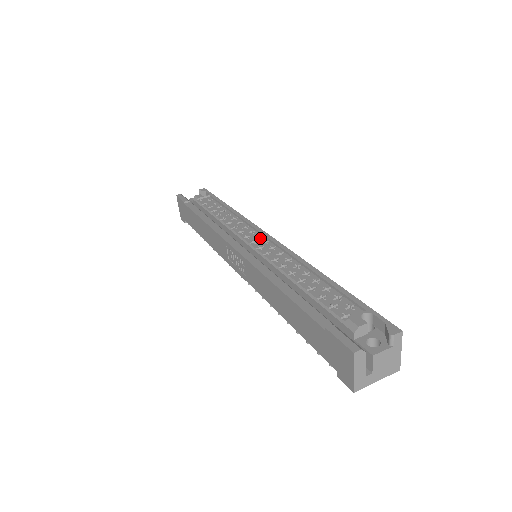
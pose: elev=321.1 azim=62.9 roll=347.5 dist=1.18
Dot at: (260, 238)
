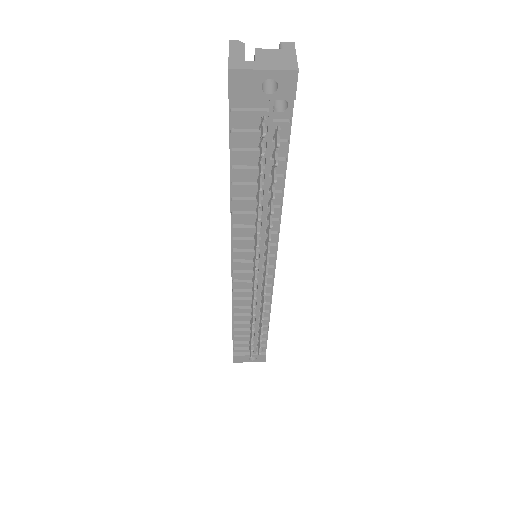
Dot at: occluded
